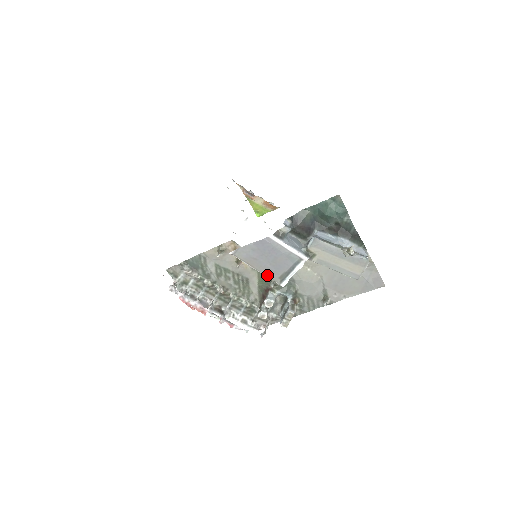
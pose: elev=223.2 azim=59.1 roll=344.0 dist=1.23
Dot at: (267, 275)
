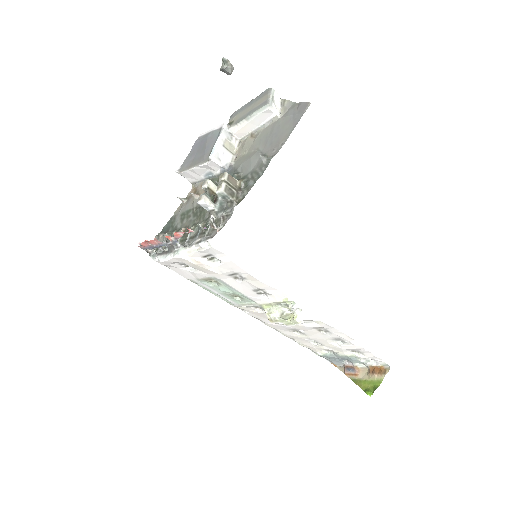
Dot at: (201, 163)
